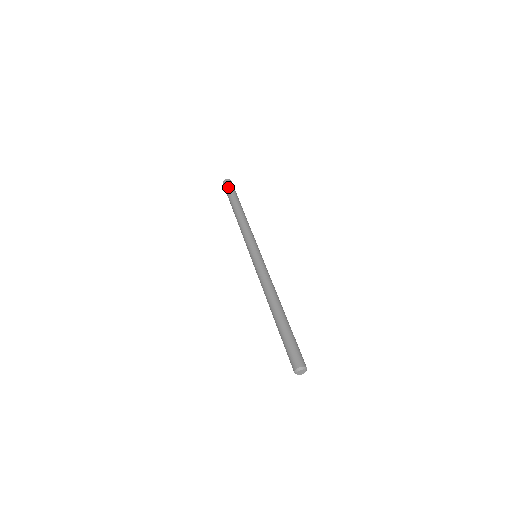
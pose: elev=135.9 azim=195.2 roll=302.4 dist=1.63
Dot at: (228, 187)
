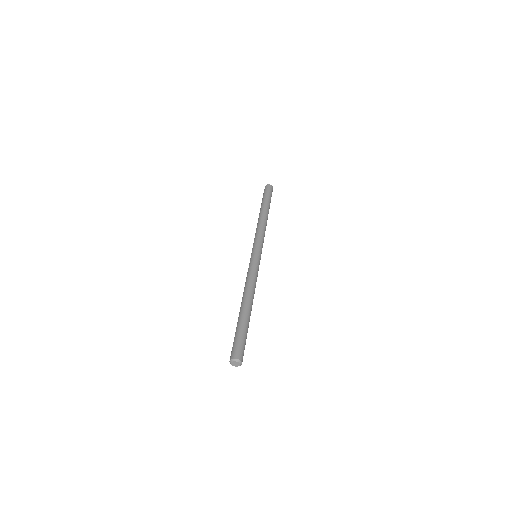
Dot at: (265, 192)
